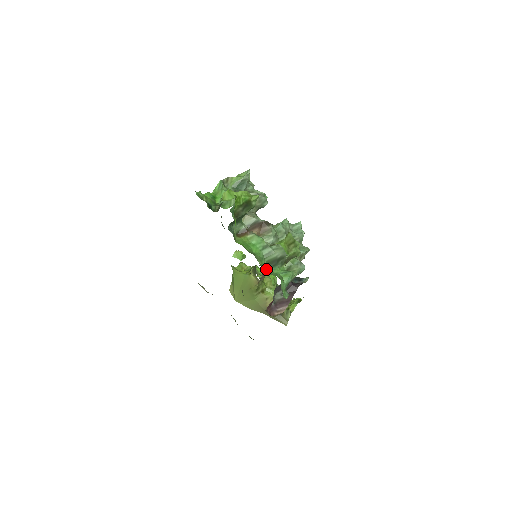
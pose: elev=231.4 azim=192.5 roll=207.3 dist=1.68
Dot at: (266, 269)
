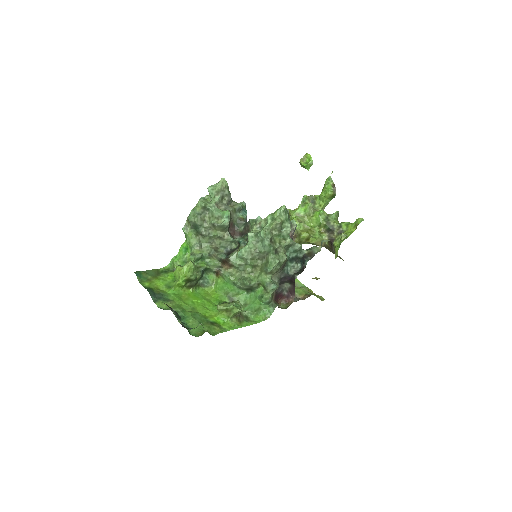
Dot at: (247, 296)
